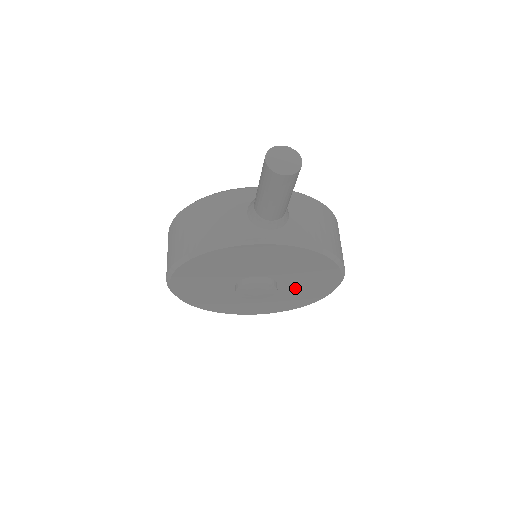
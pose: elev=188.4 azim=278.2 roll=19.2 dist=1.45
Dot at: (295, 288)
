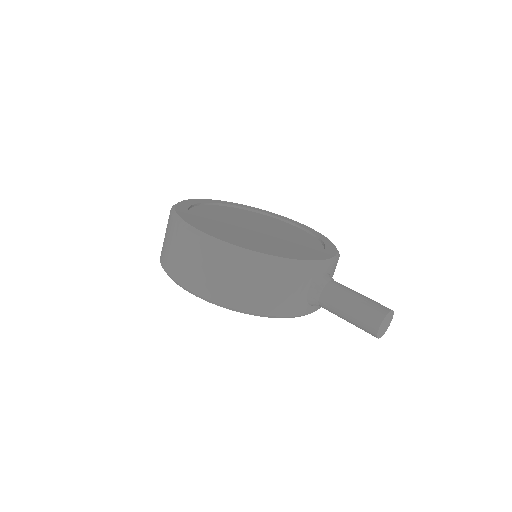
Dot at: occluded
